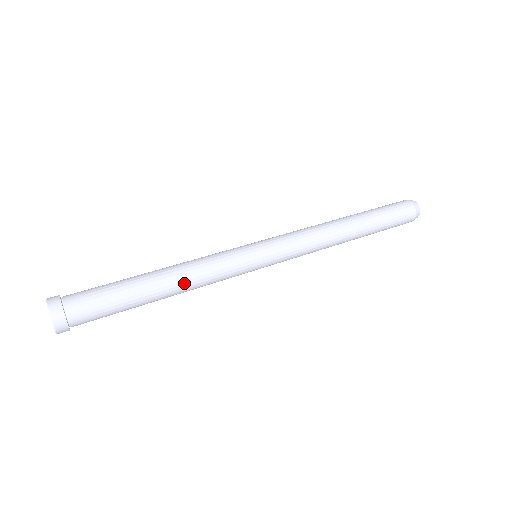
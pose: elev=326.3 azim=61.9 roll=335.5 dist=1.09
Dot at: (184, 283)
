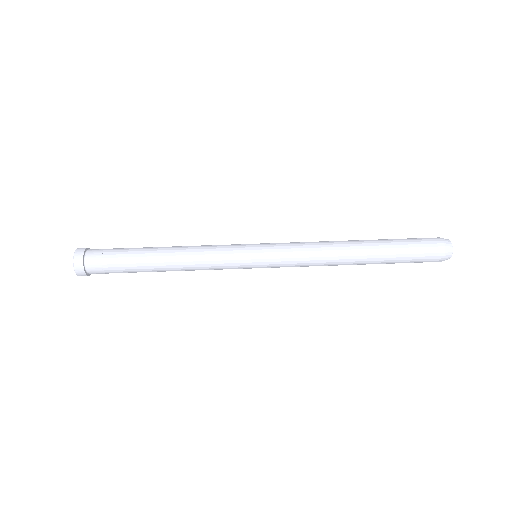
Dot at: (180, 261)
